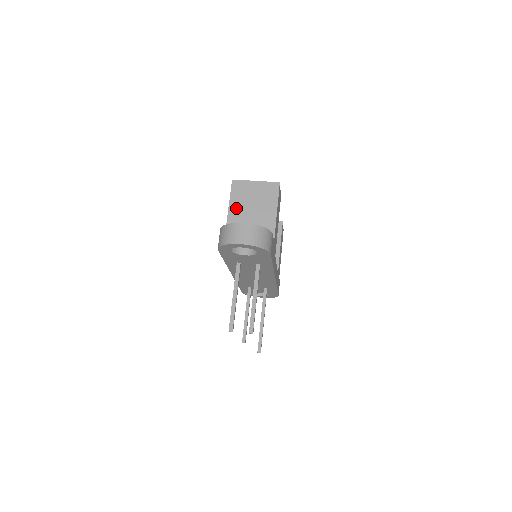
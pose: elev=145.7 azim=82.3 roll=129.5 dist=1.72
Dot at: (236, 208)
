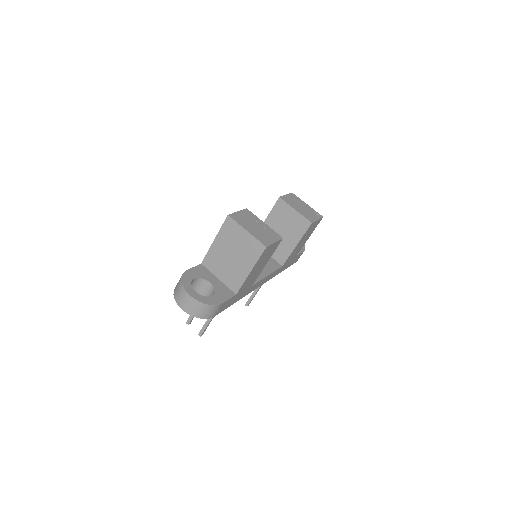
Dot at: (220, 244)
